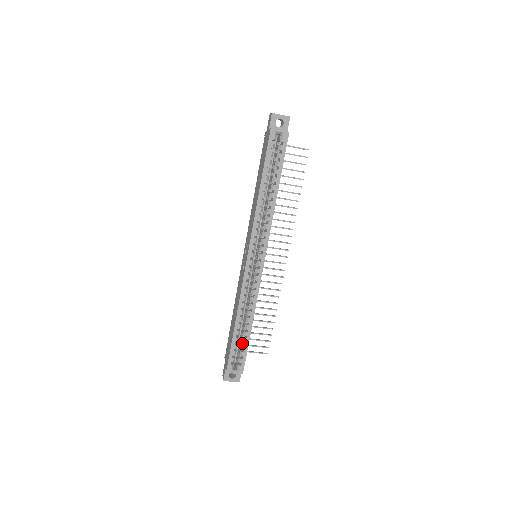
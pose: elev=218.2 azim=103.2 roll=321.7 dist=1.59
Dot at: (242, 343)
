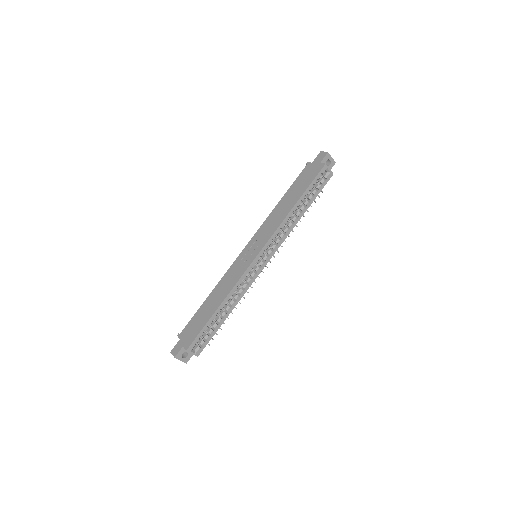
Dot at: (211, 328)
